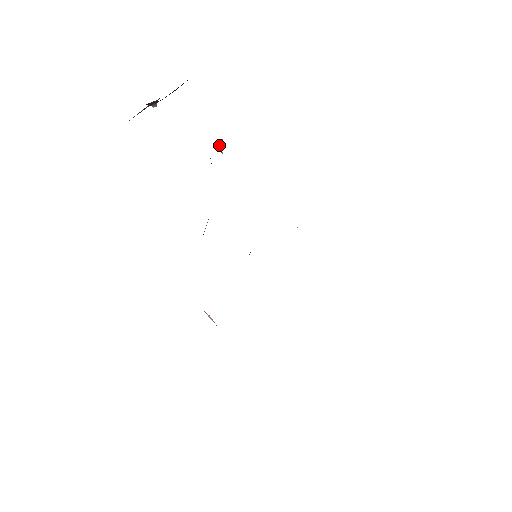
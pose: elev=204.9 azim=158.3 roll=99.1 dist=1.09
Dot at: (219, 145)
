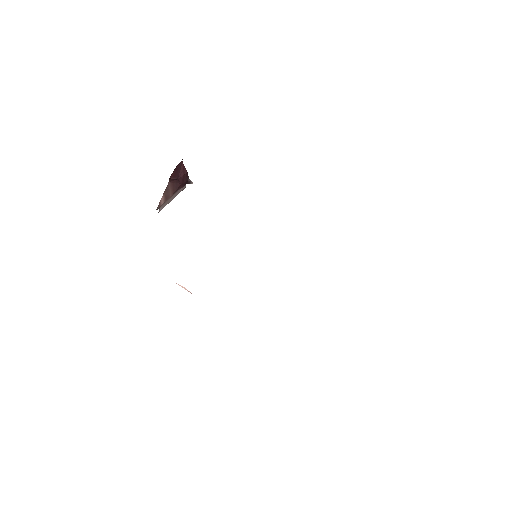
Dot at: occluded
